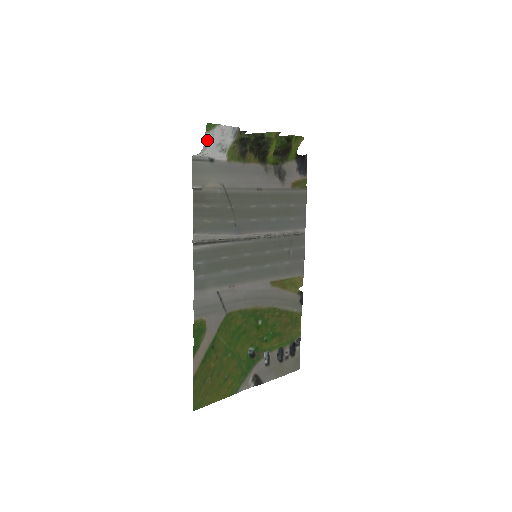
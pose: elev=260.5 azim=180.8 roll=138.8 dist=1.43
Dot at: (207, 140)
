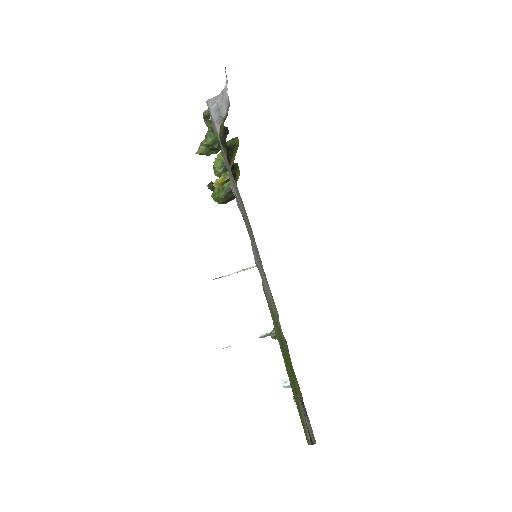
Dot at: (225, 84)
